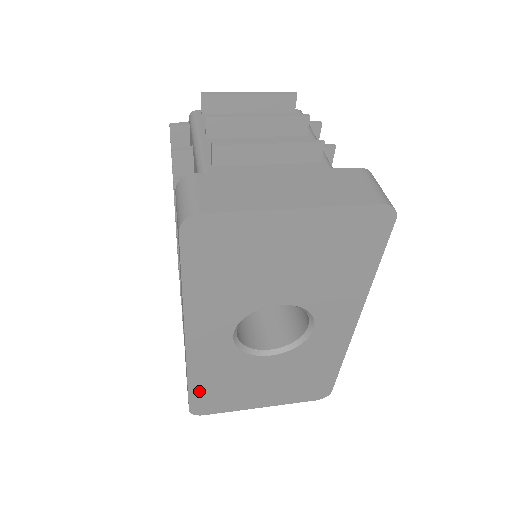
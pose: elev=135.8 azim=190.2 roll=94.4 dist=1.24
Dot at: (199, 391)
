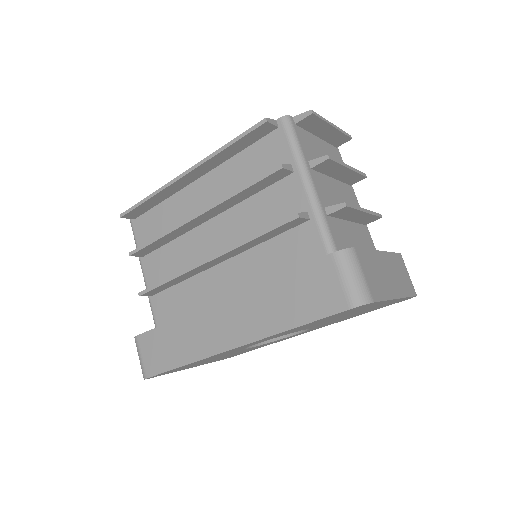
Dot at: (177, 368)
